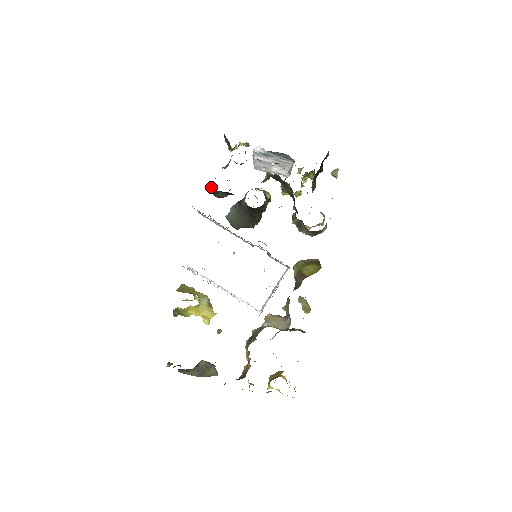
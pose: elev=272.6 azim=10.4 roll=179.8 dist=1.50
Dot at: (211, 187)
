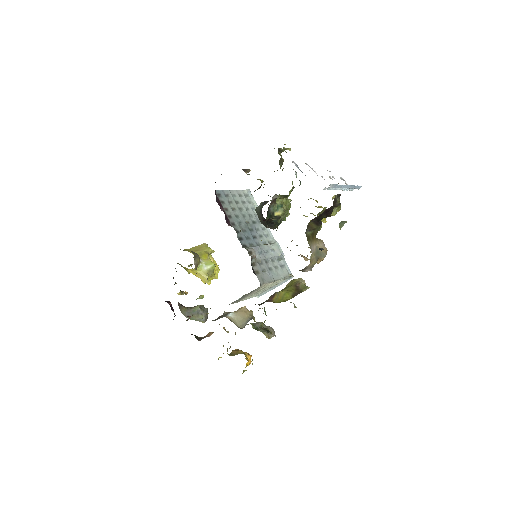
Dot at: occluded
